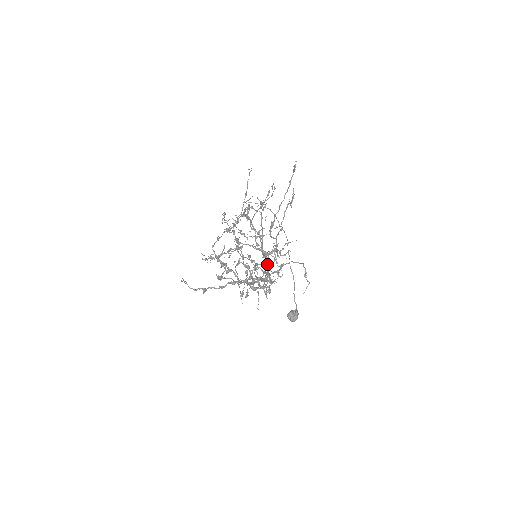
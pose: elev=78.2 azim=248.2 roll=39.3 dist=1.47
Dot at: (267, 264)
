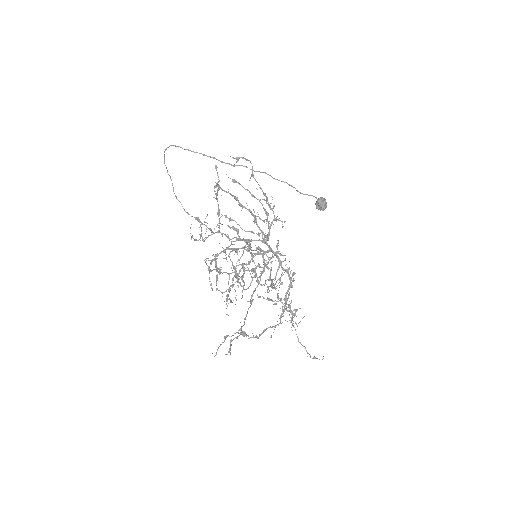
Dot at: (266, 241)
